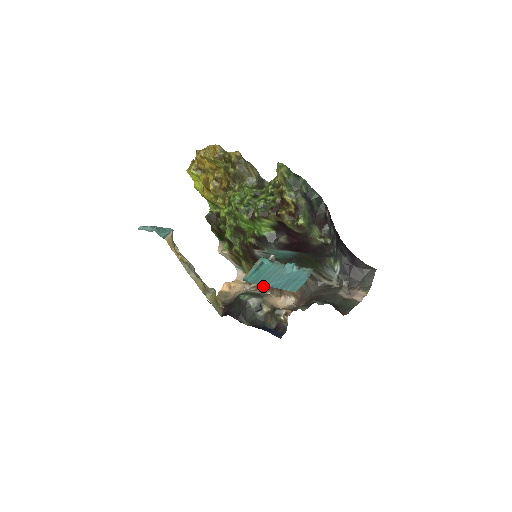
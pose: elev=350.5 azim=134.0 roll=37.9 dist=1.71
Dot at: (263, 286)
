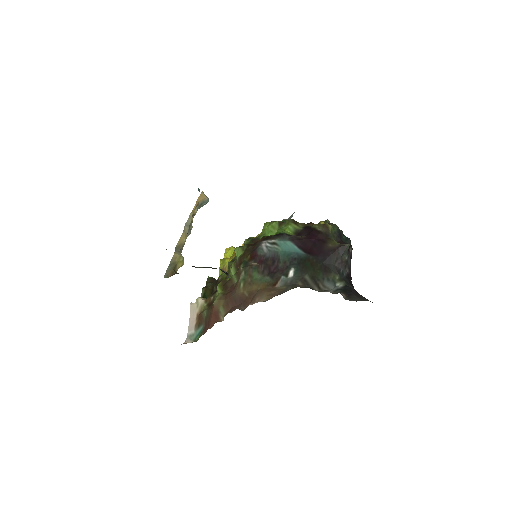
Dot at: (221, 321)
